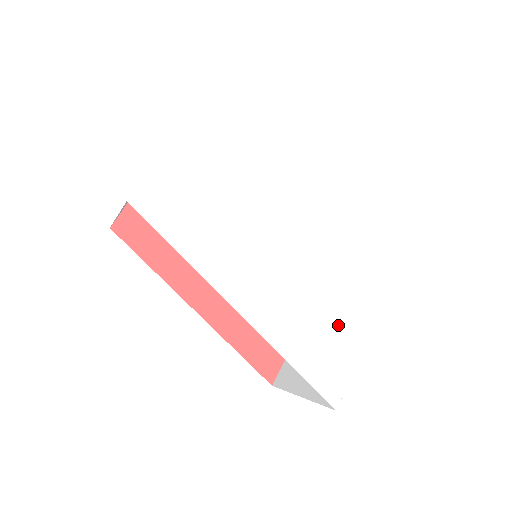
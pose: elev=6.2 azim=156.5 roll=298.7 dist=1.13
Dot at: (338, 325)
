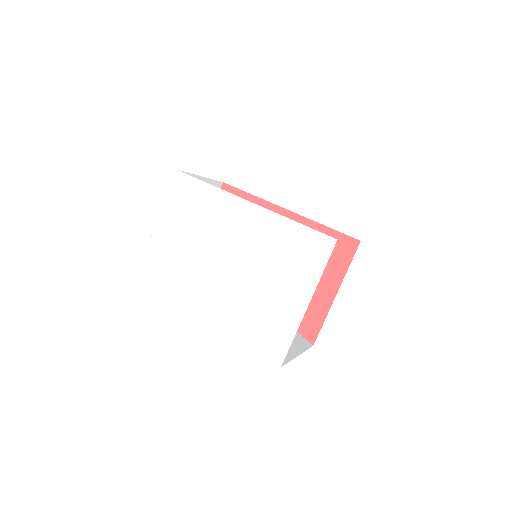
Dot at: (278, 307)
